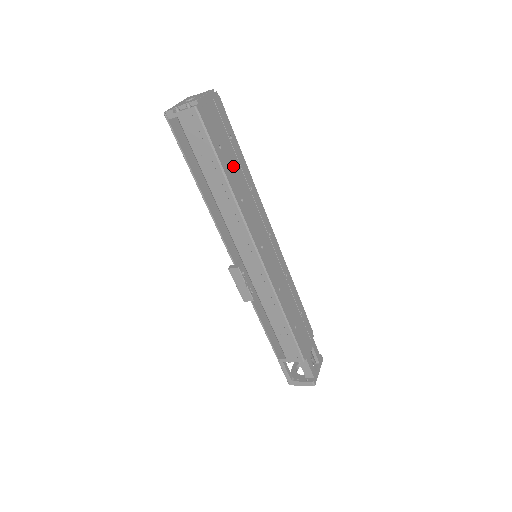
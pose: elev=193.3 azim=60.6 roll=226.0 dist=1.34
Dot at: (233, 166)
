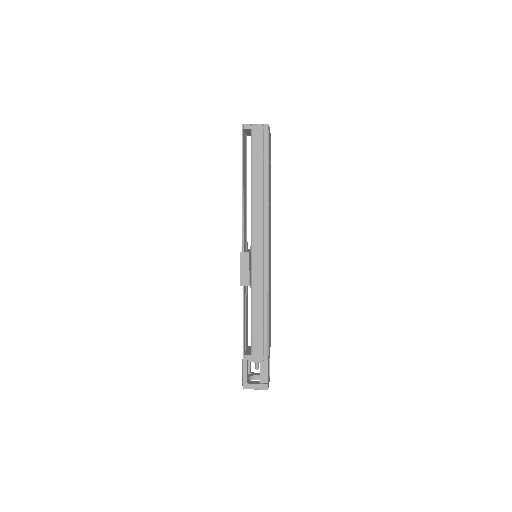
Dot at: (269, 179)
